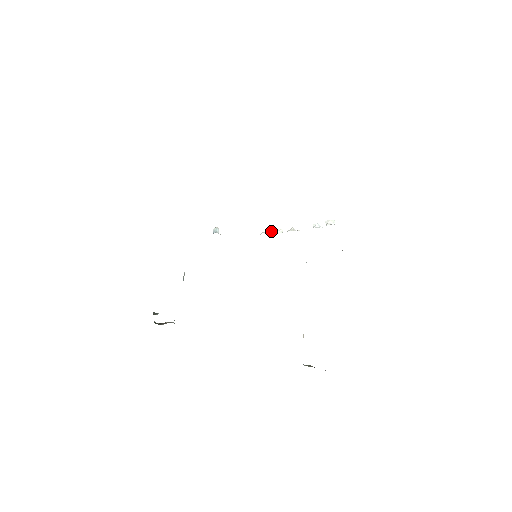
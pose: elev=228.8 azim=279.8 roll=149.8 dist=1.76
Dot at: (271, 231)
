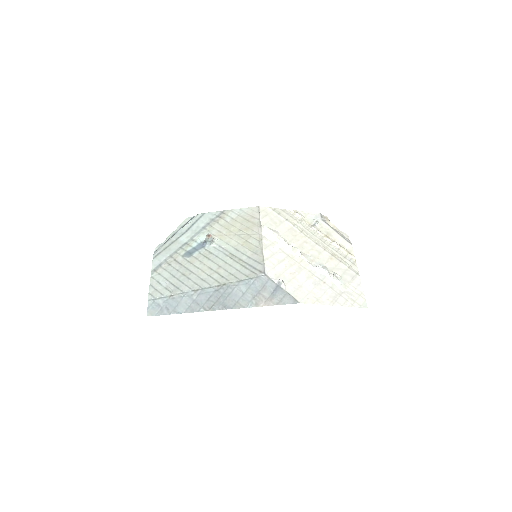
Dot at: (274, 235)
